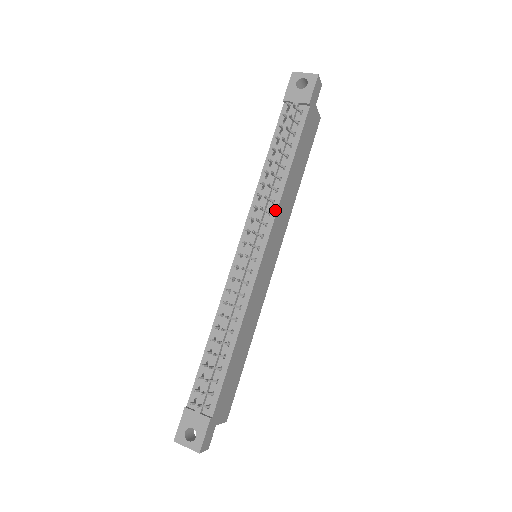
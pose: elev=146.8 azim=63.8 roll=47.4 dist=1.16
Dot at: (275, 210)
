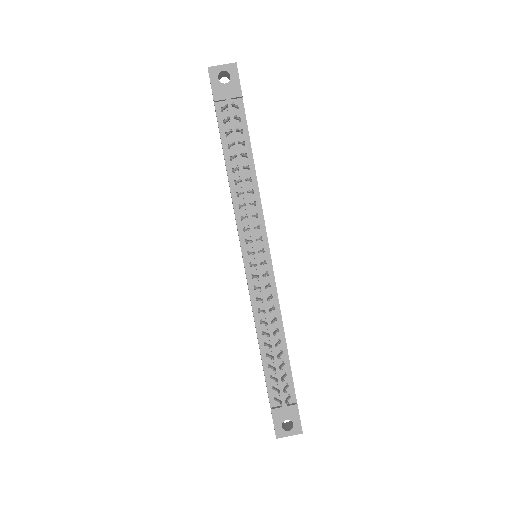
Dot at: (260, 210)
